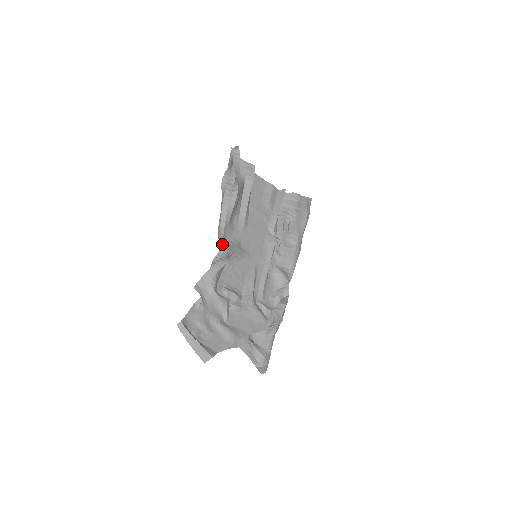
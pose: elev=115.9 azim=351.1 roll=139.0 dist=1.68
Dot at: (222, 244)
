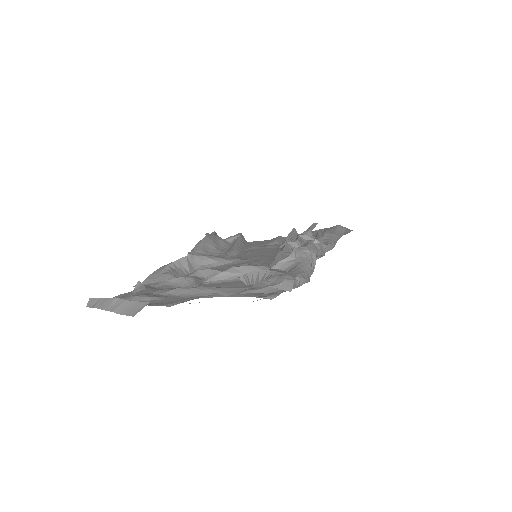
Dot at: occluded
